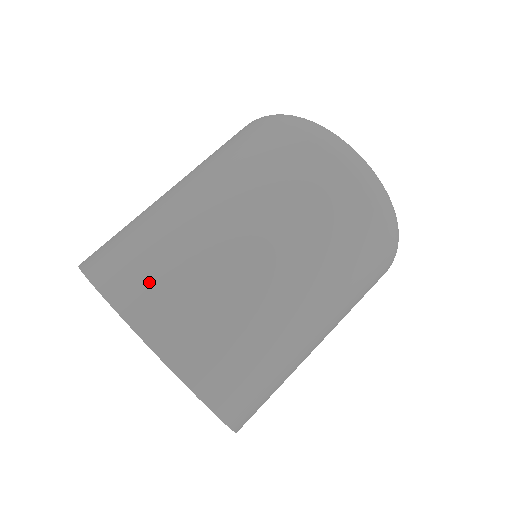
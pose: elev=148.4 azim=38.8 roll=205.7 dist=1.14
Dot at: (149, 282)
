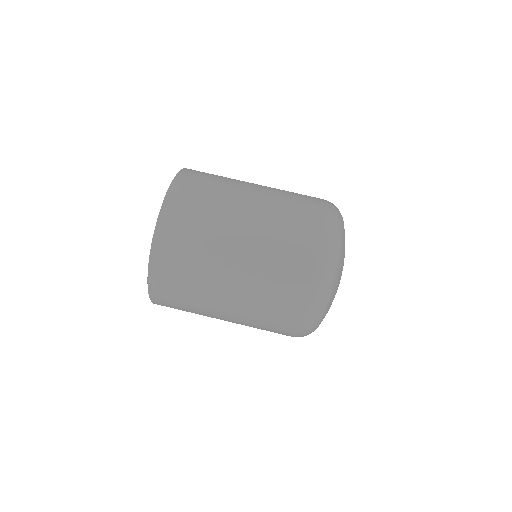
Dot at: occluded
